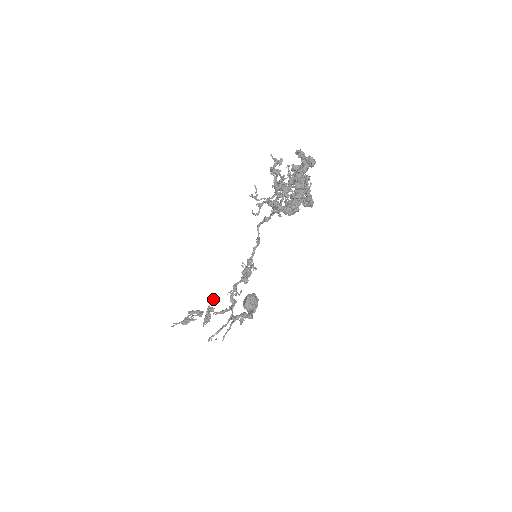
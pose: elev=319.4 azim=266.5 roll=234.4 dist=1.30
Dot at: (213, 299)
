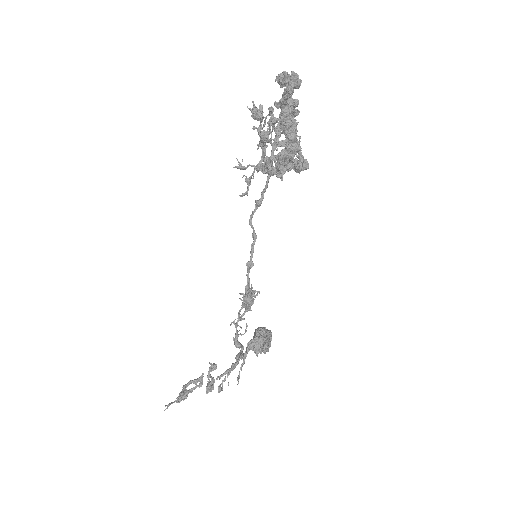
Dot at: occluded
